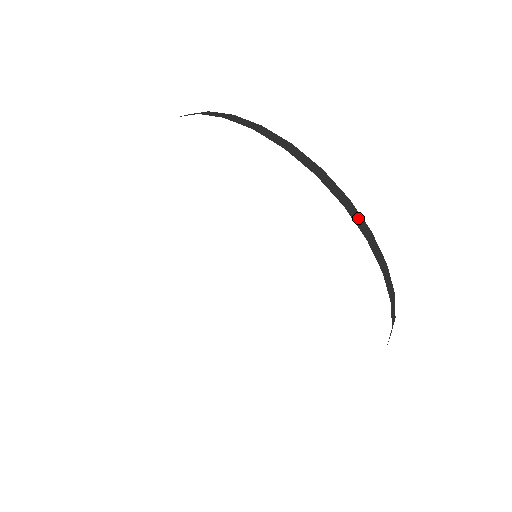
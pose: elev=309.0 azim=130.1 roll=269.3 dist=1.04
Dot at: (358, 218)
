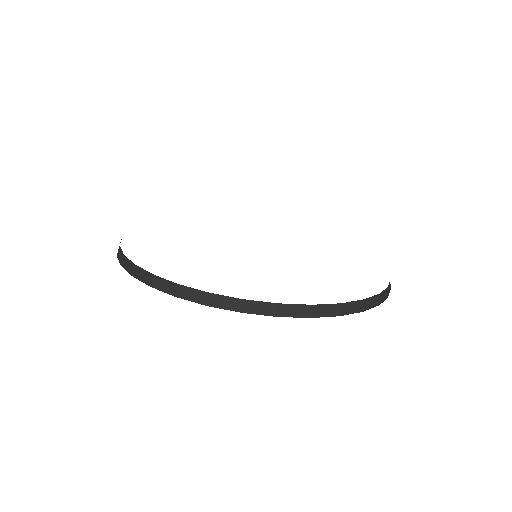
Dot at: (351, 307)
